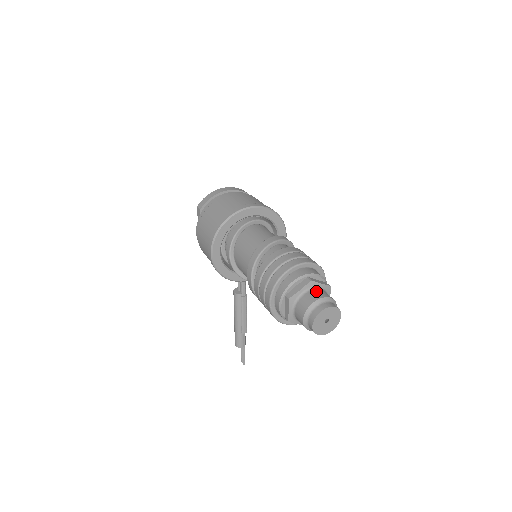
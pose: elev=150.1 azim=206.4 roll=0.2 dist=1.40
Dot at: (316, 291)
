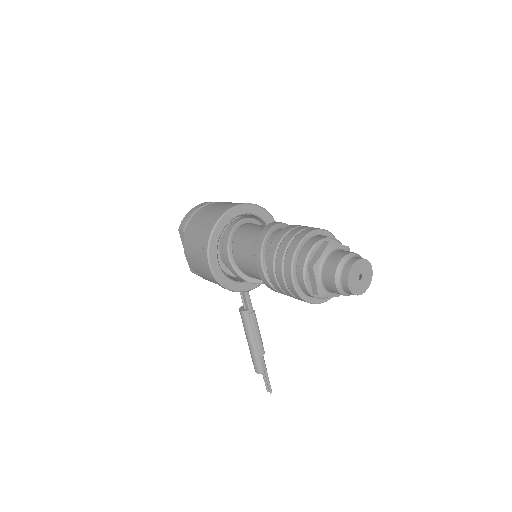
Dot at: (338, 251)
